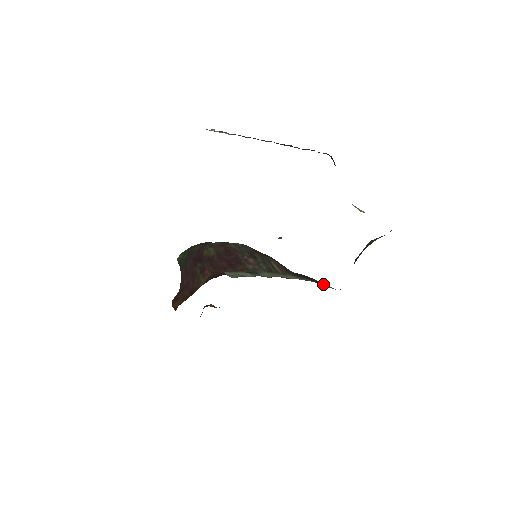
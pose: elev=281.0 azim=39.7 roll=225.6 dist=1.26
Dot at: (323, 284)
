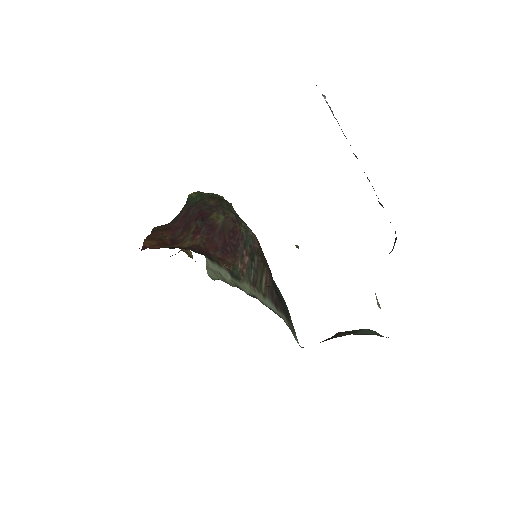
Dot at: (293, 328)
